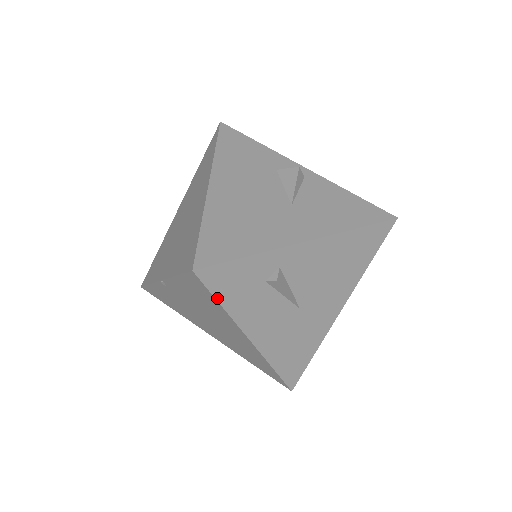
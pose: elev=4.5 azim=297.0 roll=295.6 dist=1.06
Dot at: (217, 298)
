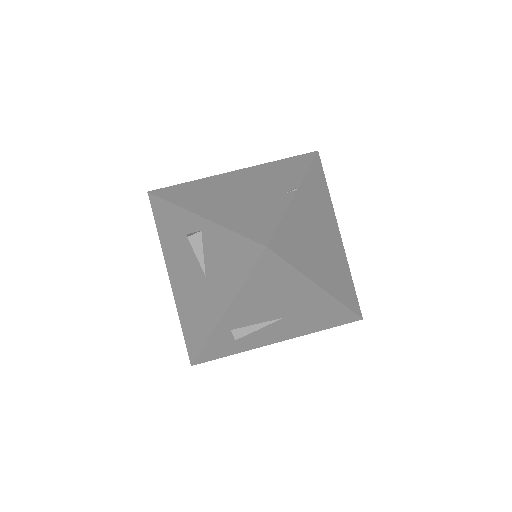
Dot at: occluded
